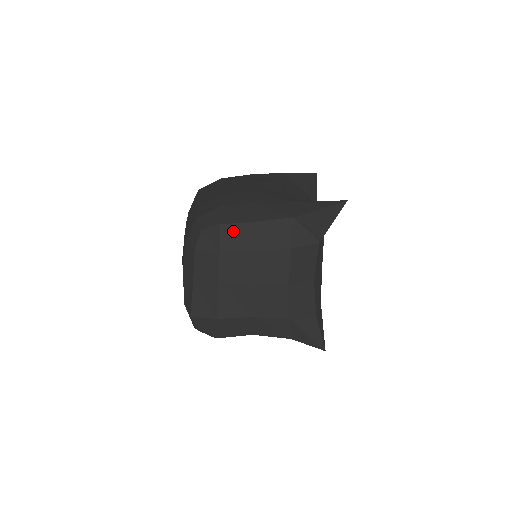
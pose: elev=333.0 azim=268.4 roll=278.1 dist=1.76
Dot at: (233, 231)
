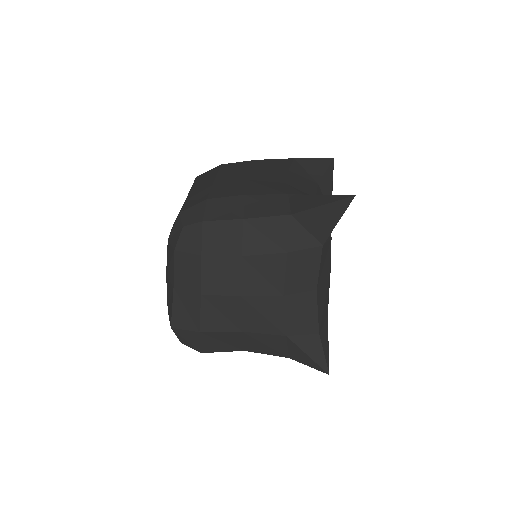
Dot at: (218, 229)
